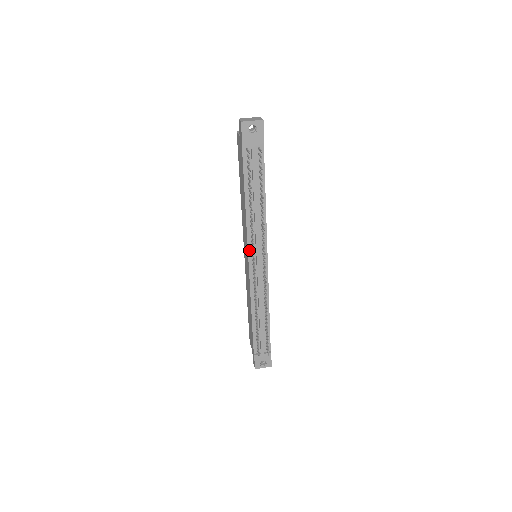
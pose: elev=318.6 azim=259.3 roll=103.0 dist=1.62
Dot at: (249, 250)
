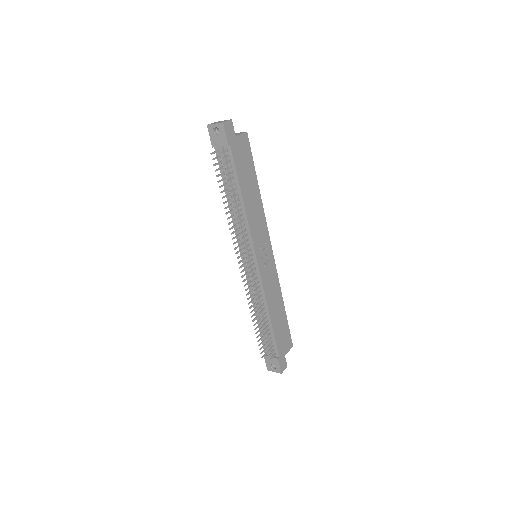
Dot at: (240, 248)
